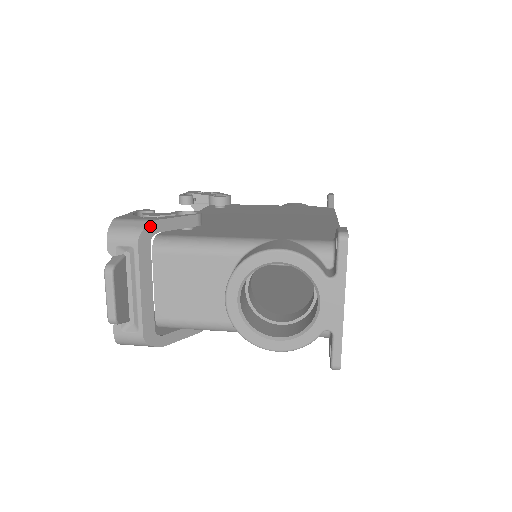
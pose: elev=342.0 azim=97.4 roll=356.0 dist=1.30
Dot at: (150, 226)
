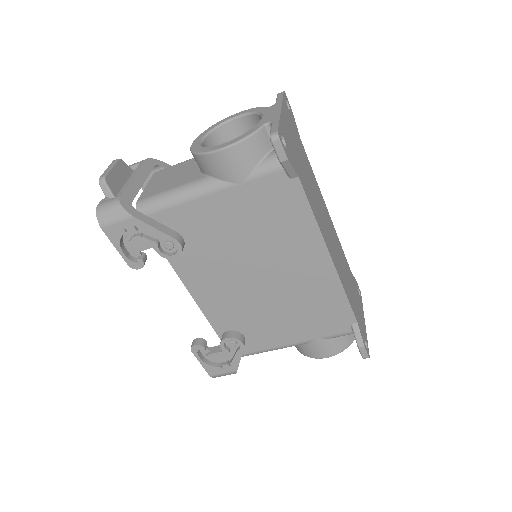
Dot at: (158, 161)
